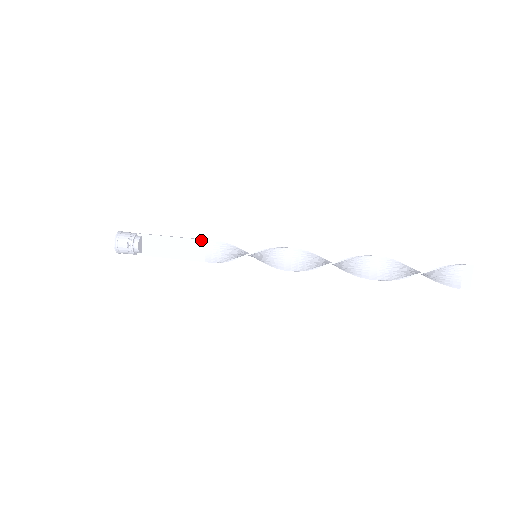
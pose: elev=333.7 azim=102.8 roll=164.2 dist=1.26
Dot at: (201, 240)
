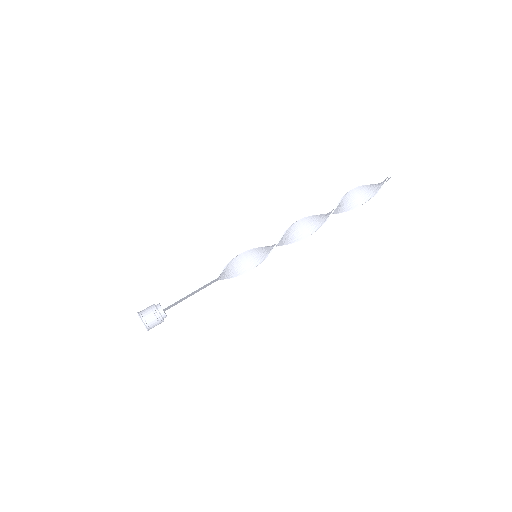
Dot at: (214, 280)
